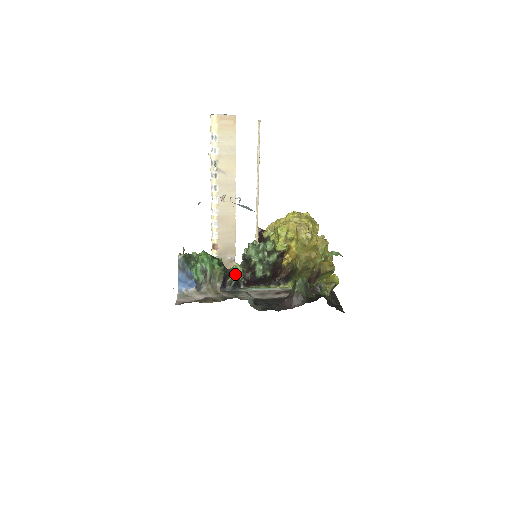
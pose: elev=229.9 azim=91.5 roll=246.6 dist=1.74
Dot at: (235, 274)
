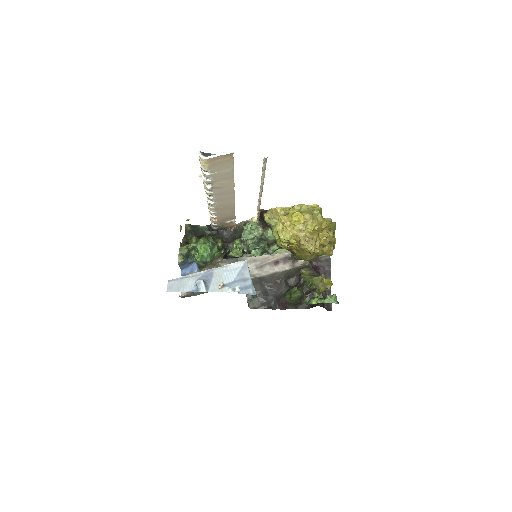
Dot at: (235, 254)
